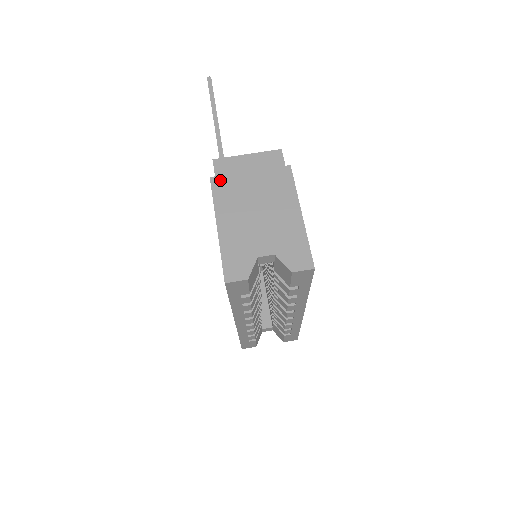
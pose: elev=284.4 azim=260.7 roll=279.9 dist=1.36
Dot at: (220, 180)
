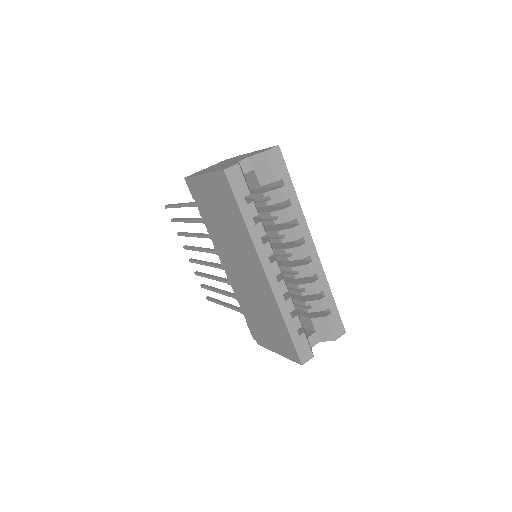
Dot at: occluded
